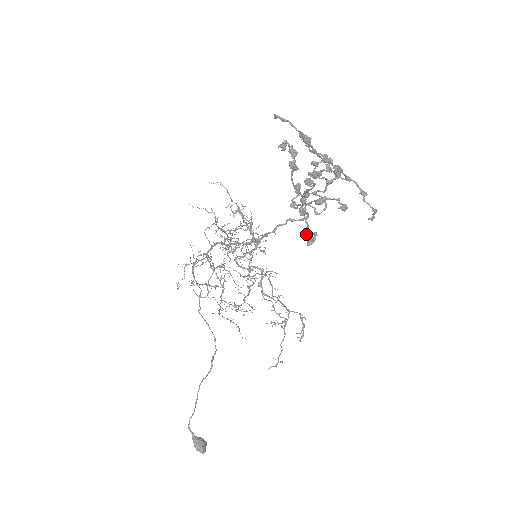
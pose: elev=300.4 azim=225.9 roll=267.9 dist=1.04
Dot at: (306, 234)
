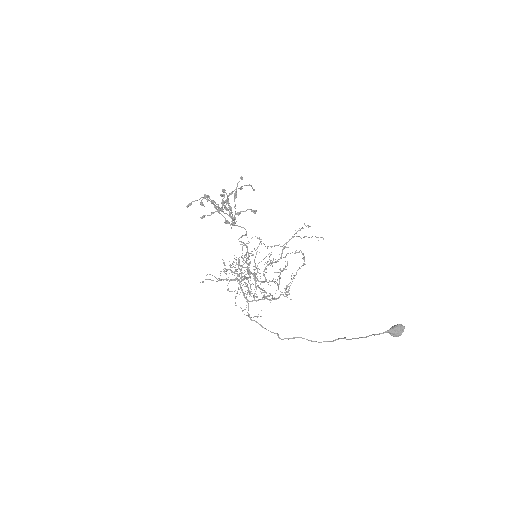
Dot at: occluded
